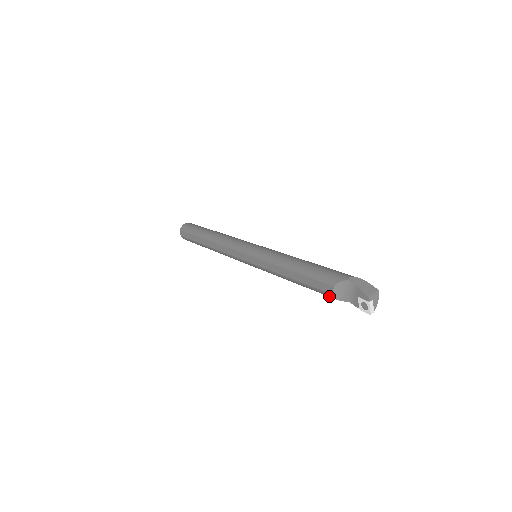
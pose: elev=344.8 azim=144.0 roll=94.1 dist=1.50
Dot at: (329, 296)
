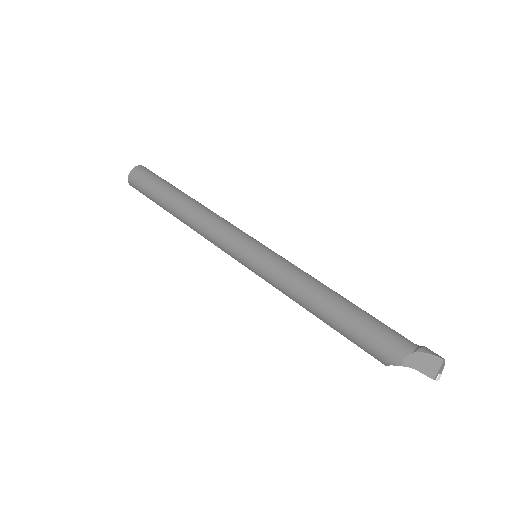
Dot at: occluded
